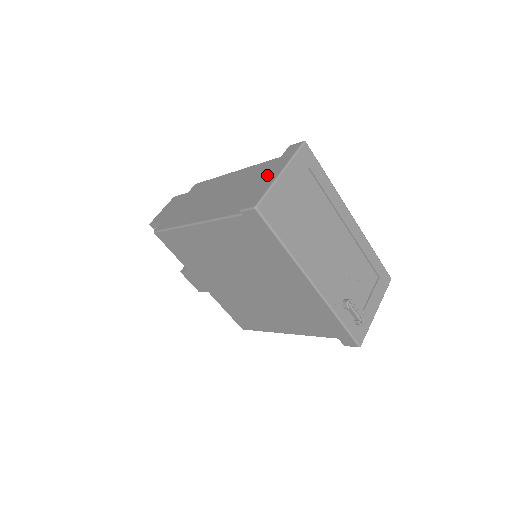
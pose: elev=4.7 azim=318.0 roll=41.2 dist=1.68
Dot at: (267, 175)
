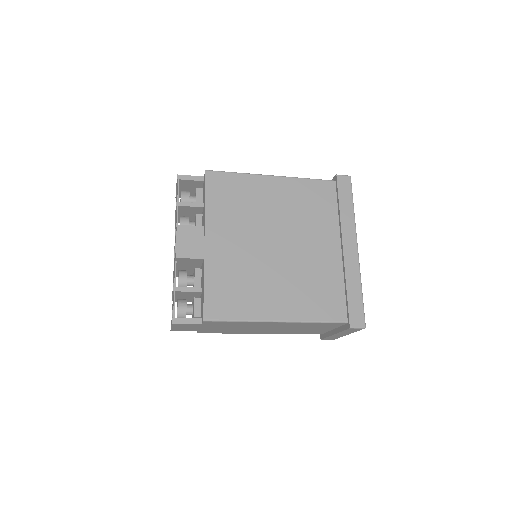
Dot at: occluded
